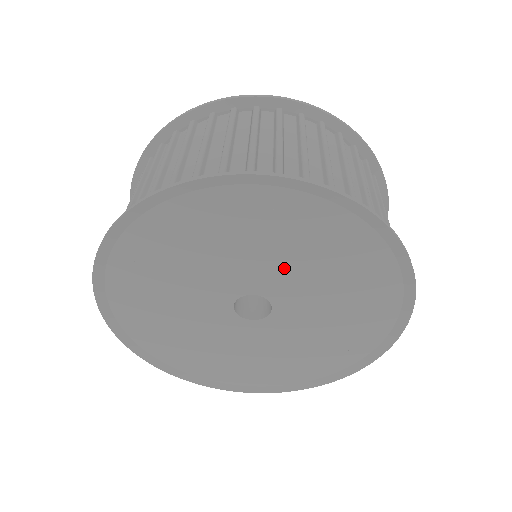
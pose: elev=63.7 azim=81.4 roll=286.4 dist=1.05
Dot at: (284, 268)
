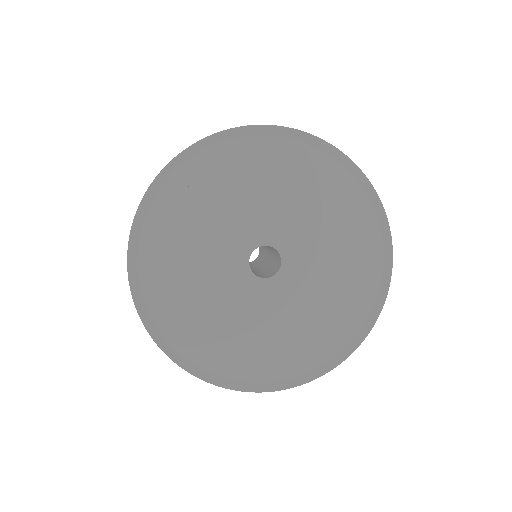
Dot at: (272, 208)
